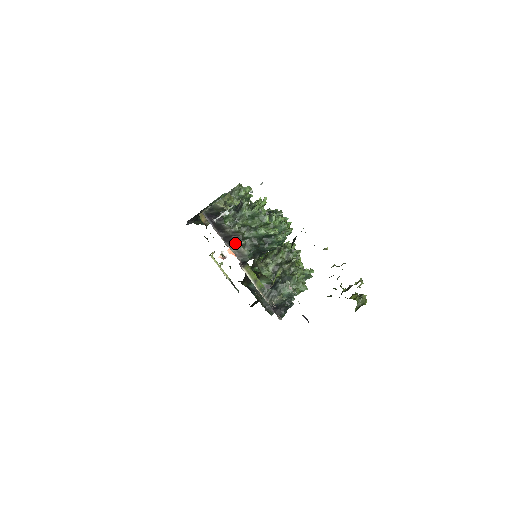
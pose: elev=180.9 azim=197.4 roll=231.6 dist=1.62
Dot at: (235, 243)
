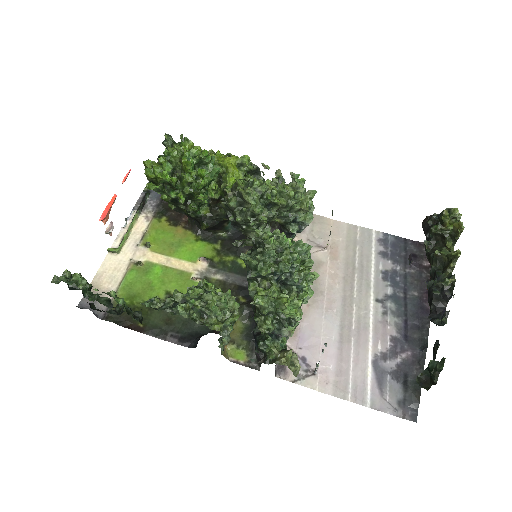
Dot at: occluded
